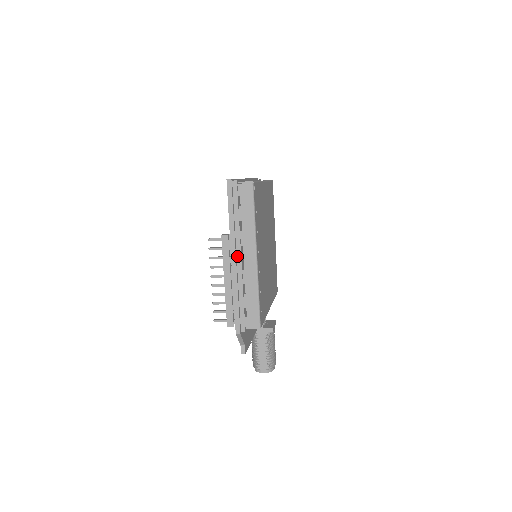
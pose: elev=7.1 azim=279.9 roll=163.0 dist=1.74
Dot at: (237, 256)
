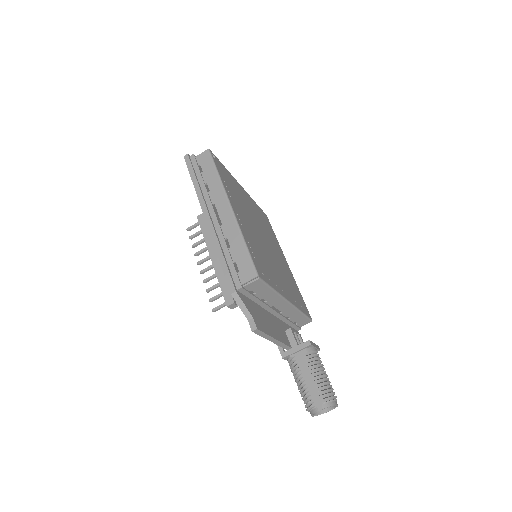
Dot at: (211, 215)
